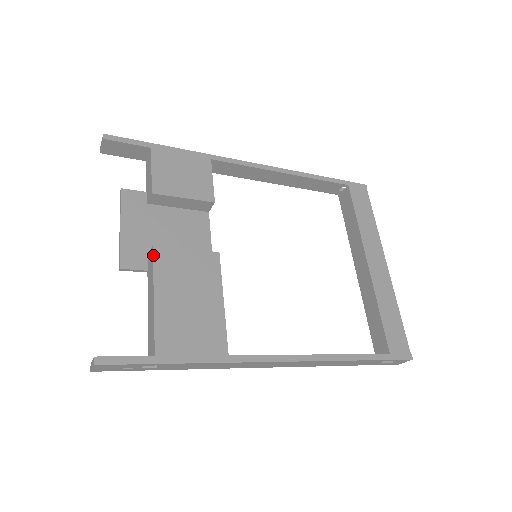
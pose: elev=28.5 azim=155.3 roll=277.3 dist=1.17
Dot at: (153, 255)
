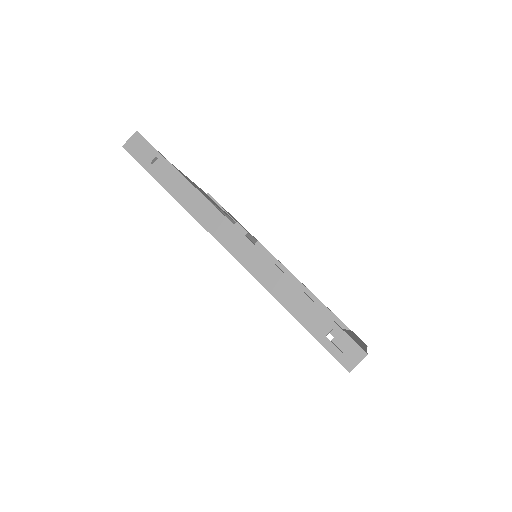
Dot at: occluded
